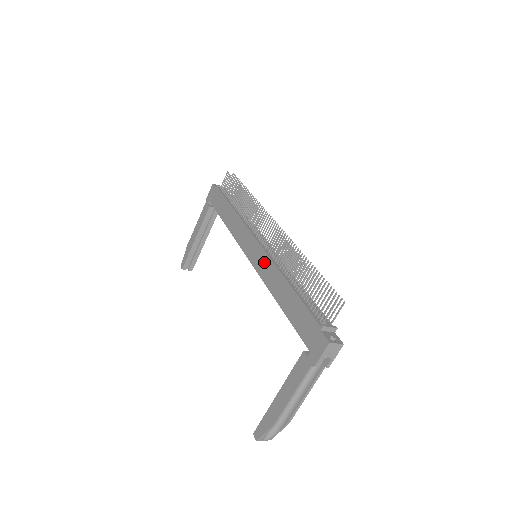
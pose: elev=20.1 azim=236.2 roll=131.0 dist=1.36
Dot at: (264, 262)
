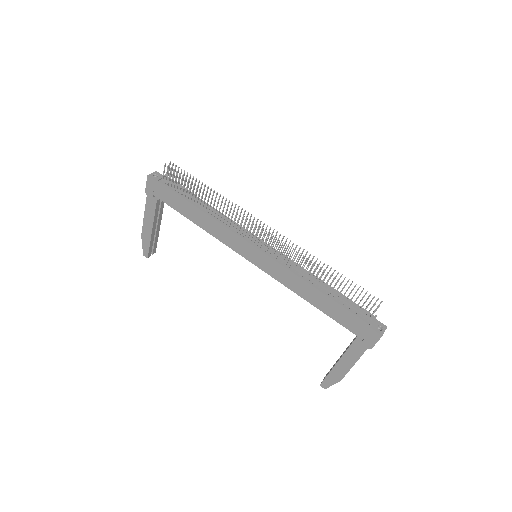
Dot at: (277, 269)
